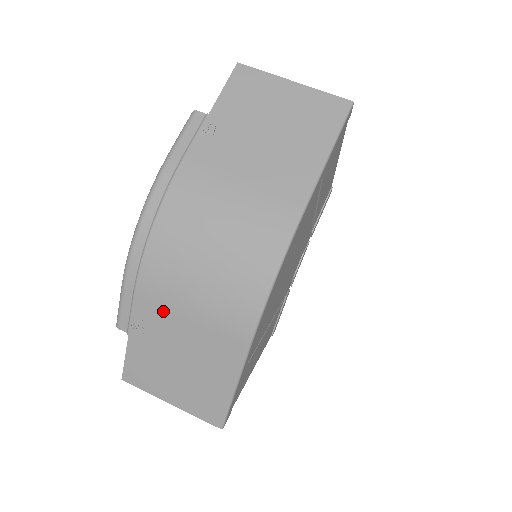
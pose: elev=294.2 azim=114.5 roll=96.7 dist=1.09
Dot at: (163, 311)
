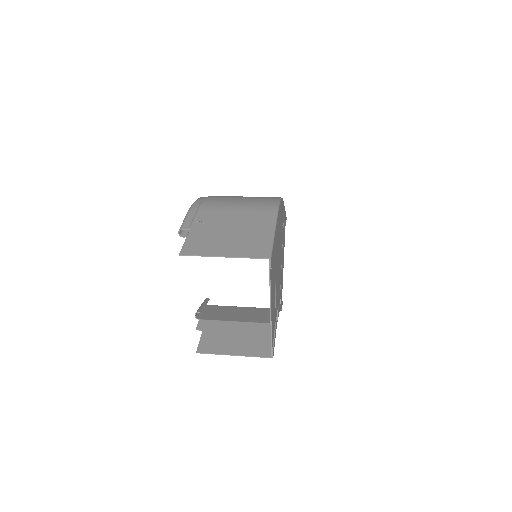
Dot at: (218, 212)
